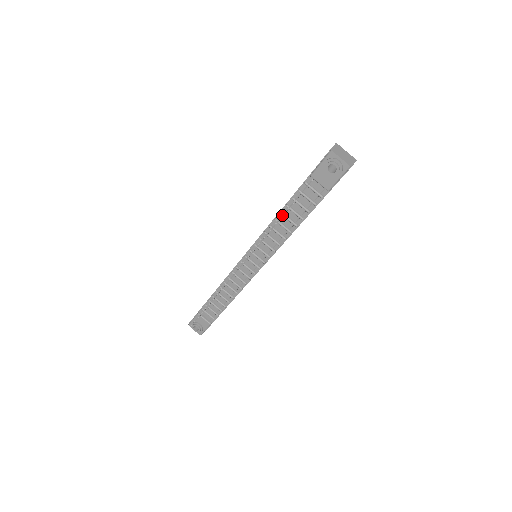
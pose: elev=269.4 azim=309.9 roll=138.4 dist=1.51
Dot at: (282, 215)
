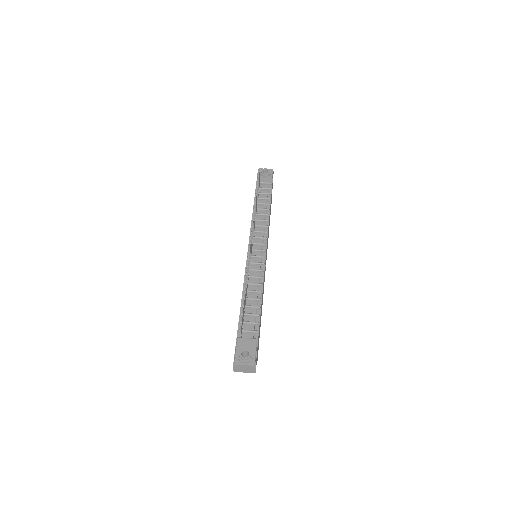
Dot at: (257, 186)
